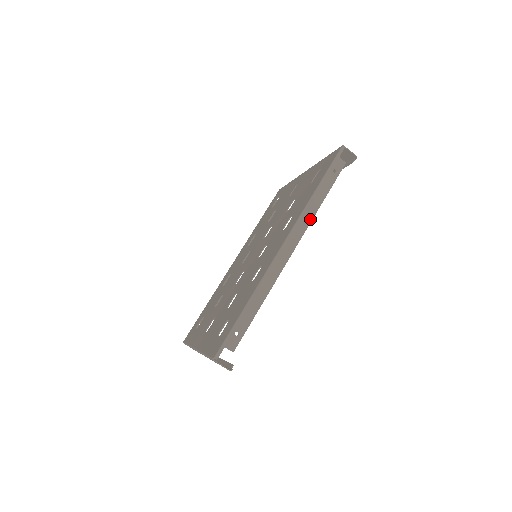
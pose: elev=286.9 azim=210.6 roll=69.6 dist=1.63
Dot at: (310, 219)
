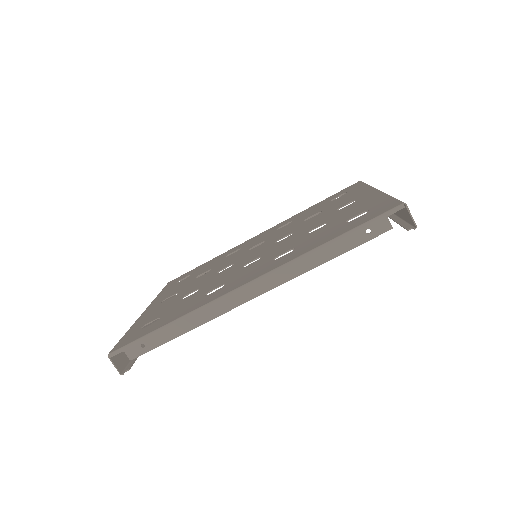
Dot at: (297, 273)
